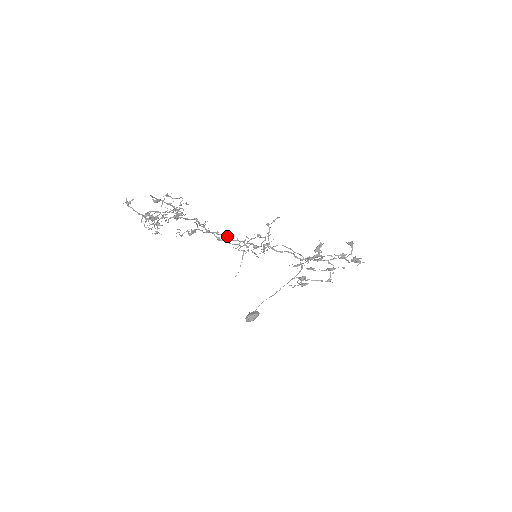
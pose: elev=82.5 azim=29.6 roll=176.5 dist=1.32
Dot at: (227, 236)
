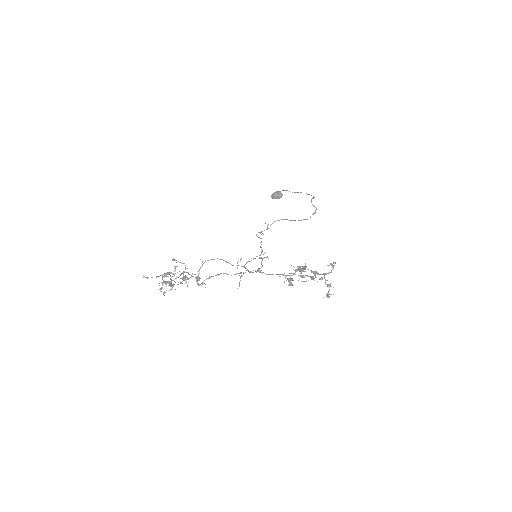
Dot at: occluded
